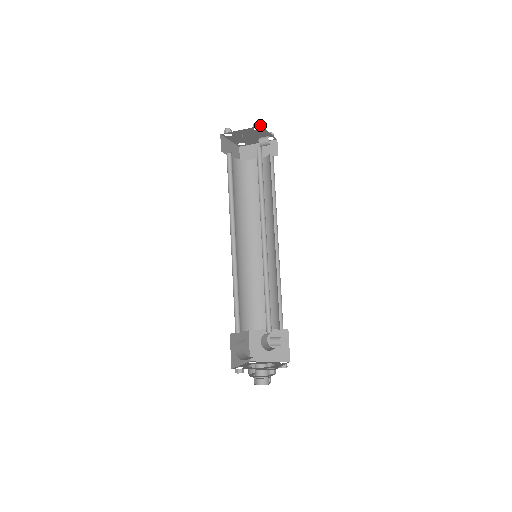
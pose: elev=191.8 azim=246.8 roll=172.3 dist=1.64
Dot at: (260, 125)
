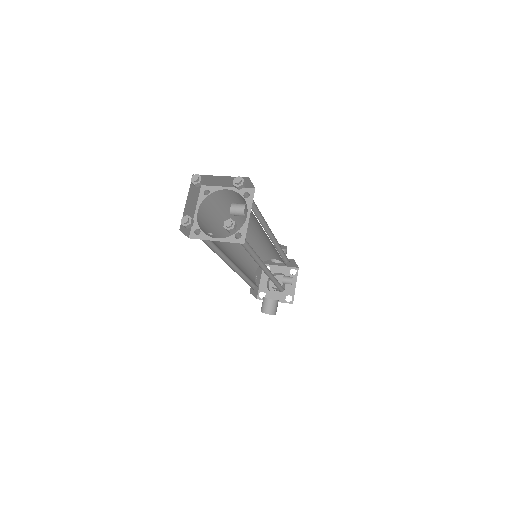
Dot at: (234, 230)
